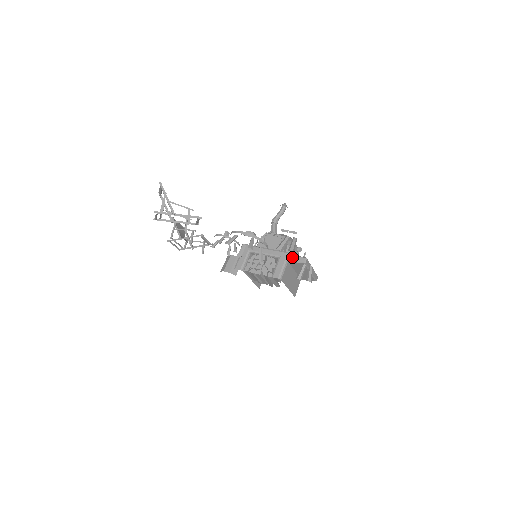
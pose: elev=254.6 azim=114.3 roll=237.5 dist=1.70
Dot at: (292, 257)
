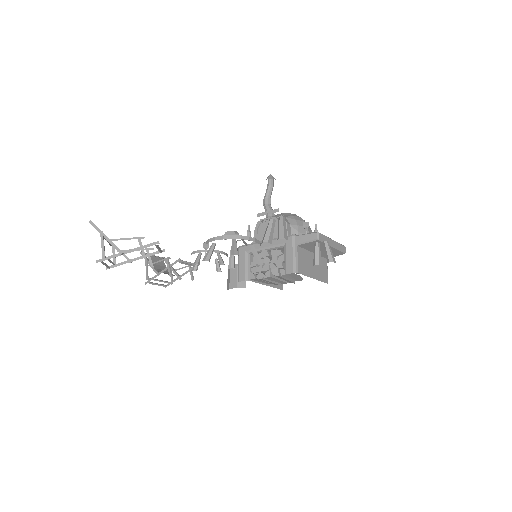
Dot at: (300, 238)
